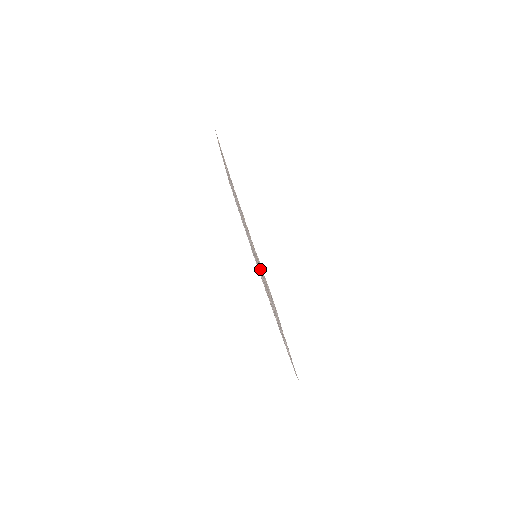
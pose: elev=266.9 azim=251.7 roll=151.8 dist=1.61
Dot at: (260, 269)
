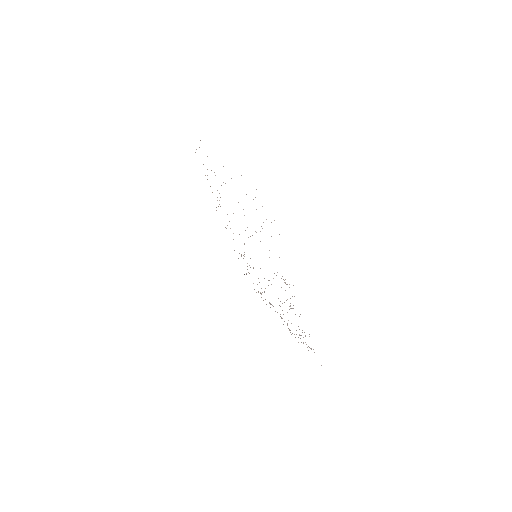
Dot at: occluded
